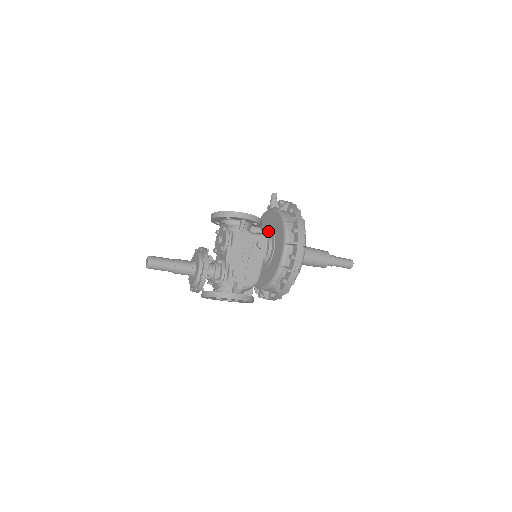
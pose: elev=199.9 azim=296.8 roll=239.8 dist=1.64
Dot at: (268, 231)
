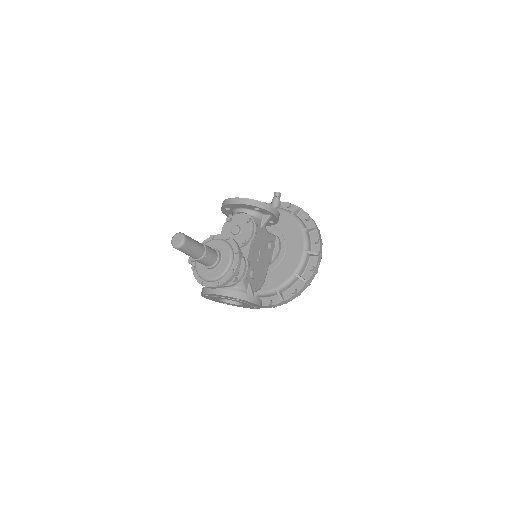
Dot at: (274, 232)
